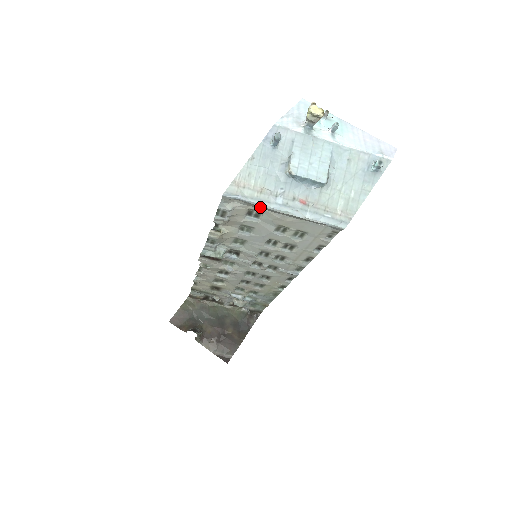
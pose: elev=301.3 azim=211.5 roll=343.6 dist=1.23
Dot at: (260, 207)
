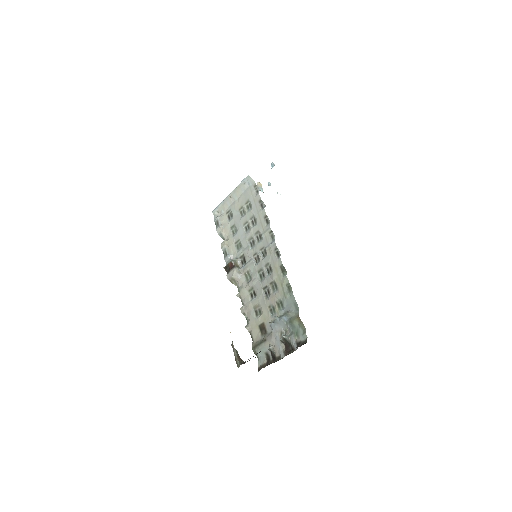
Dot at: (226, 205)
